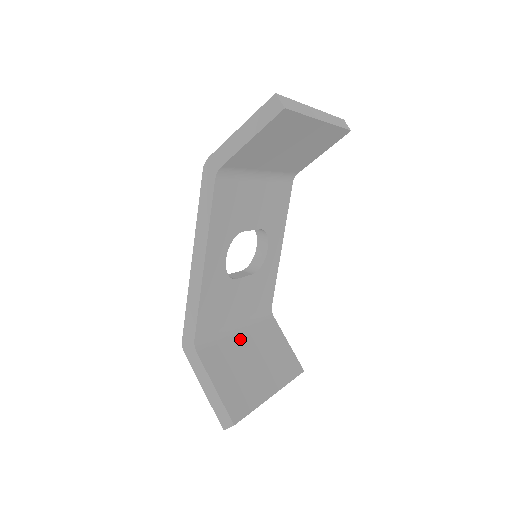
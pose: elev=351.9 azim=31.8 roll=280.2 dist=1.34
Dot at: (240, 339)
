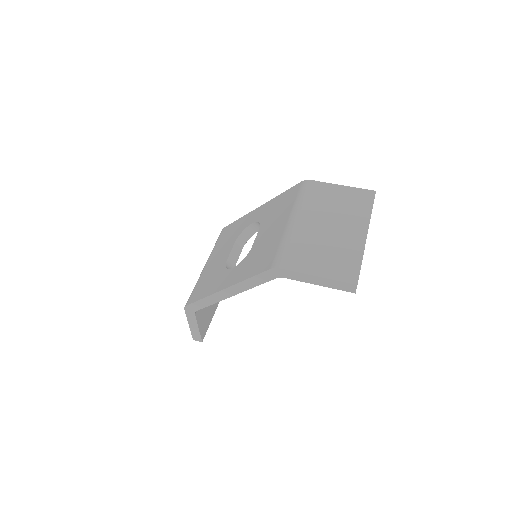
Dot at: occluded
